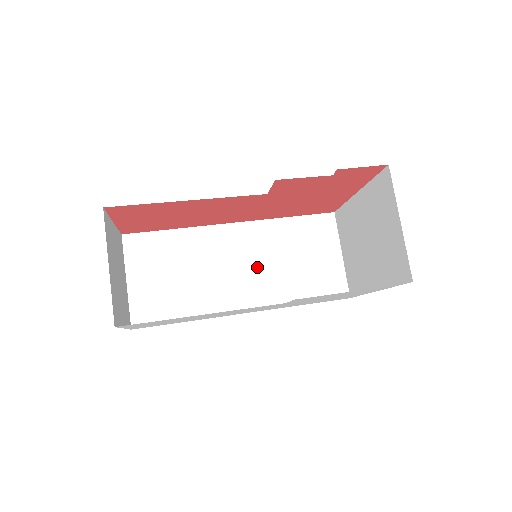
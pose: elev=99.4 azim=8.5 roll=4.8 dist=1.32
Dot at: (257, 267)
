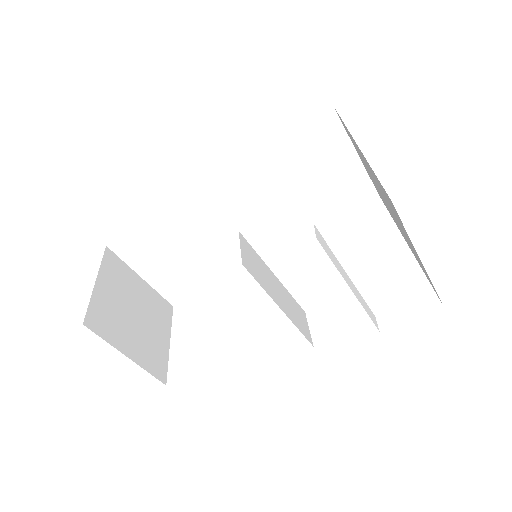
Dot at: (261, 212)
